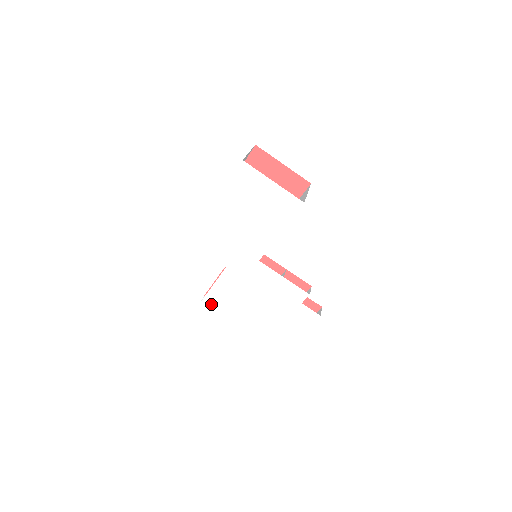
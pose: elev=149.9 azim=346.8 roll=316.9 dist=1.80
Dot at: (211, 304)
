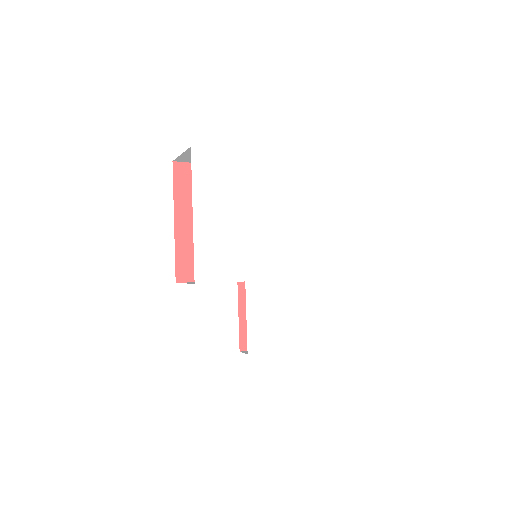
Dot at: (258, 343)
